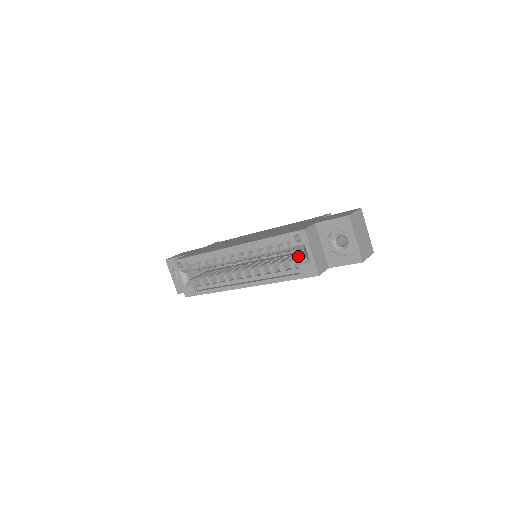
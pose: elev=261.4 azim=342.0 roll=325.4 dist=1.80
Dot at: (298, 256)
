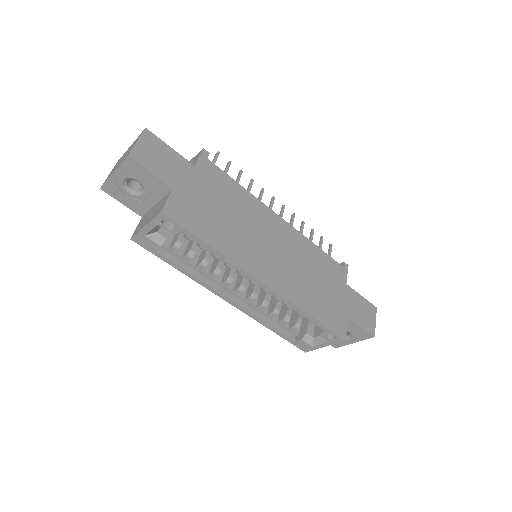
Dot at: occluded
